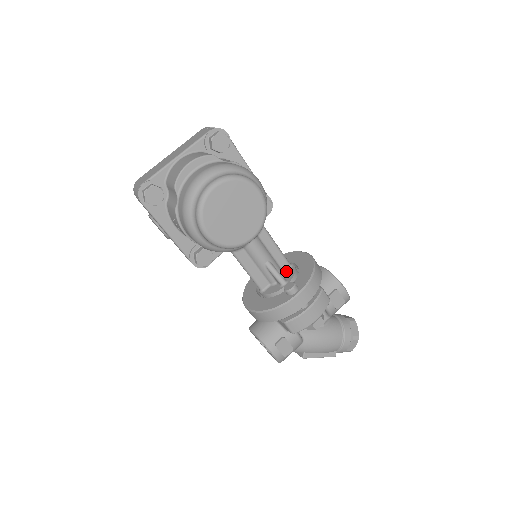
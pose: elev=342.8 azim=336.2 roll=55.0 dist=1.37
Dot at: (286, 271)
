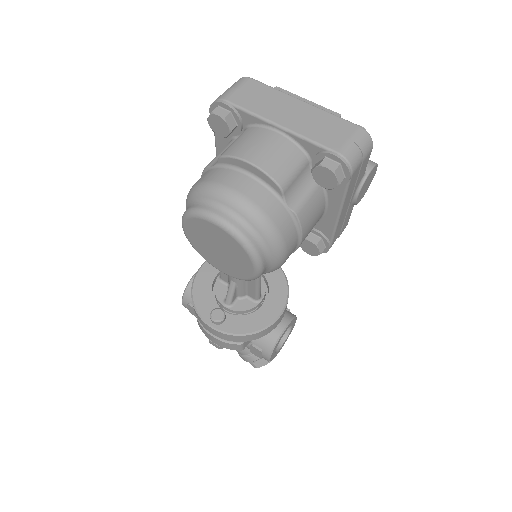
Dot at: (249, 298)
